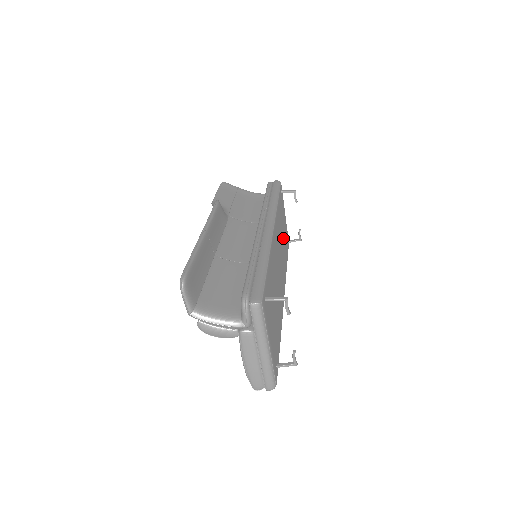
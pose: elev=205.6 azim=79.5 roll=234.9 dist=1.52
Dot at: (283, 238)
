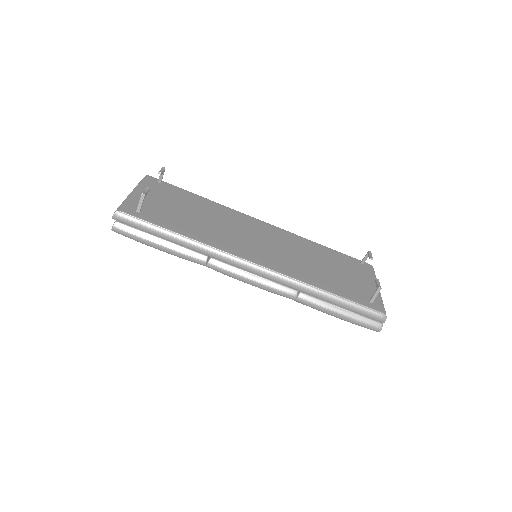
Dot at: (324, 268)
